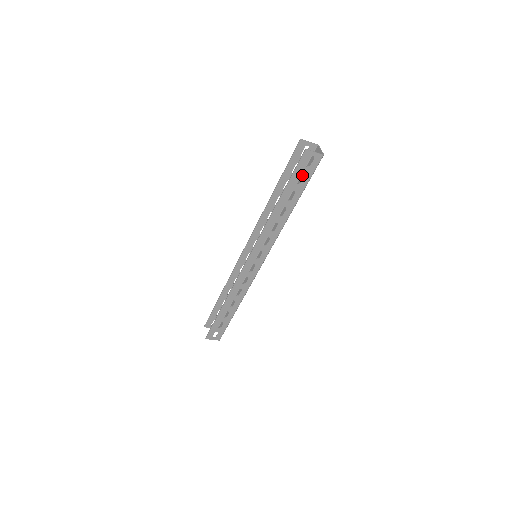
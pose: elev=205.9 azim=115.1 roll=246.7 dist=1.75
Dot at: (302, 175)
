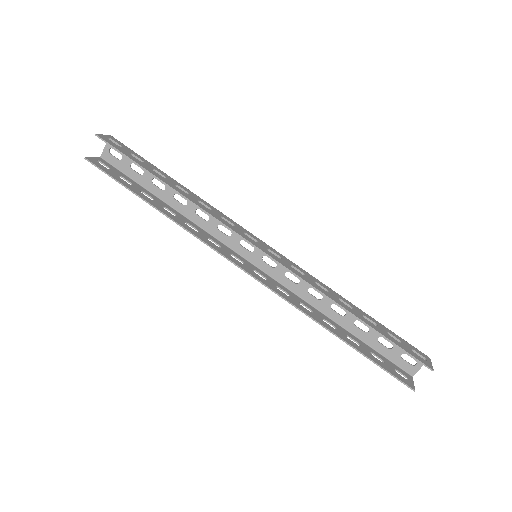
Dot at: occluded
